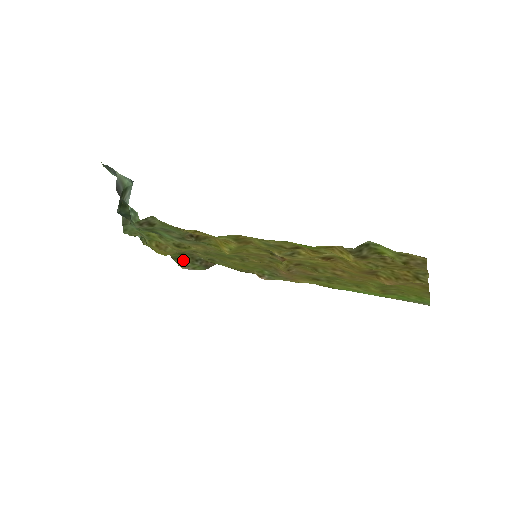
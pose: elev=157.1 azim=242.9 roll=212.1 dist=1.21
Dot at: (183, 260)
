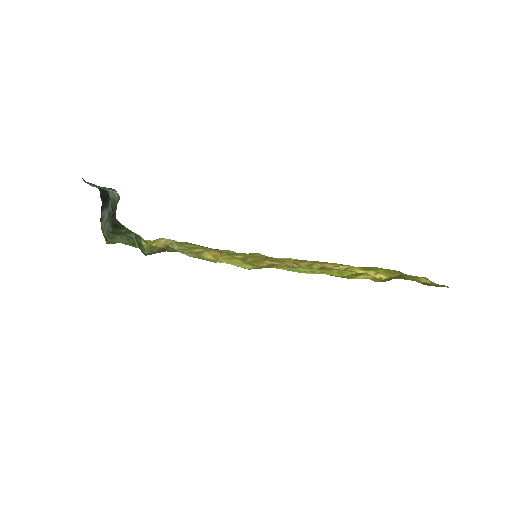
Dot at: occluded
